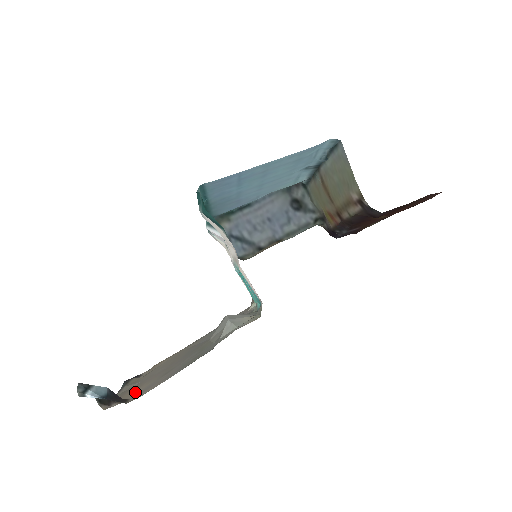
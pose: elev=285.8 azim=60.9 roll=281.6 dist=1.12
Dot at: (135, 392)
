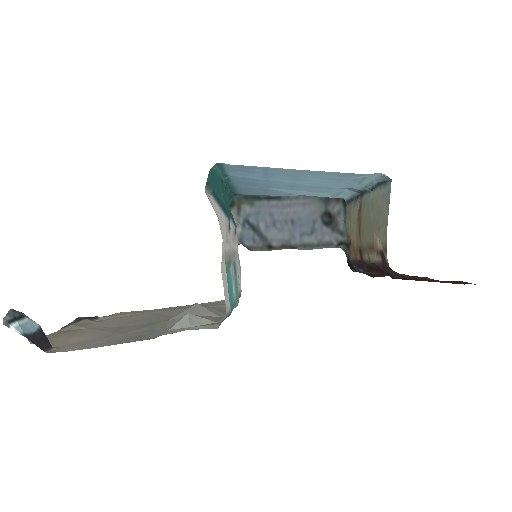
Dot at: (69, 340)
